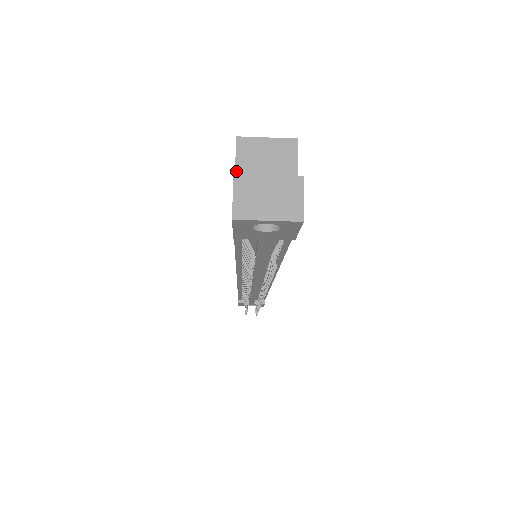
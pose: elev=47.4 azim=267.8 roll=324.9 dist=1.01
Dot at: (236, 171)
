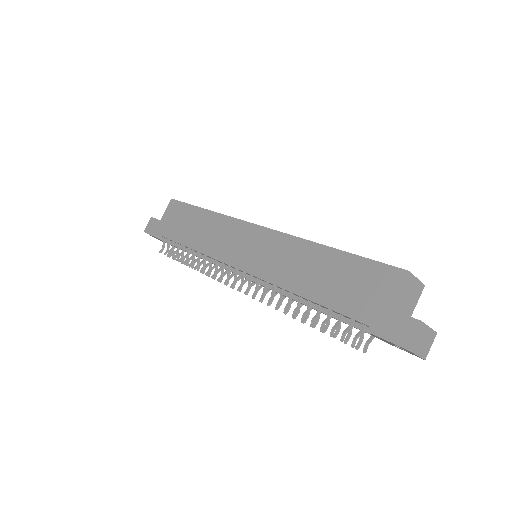
Dot at: (399, 295)
